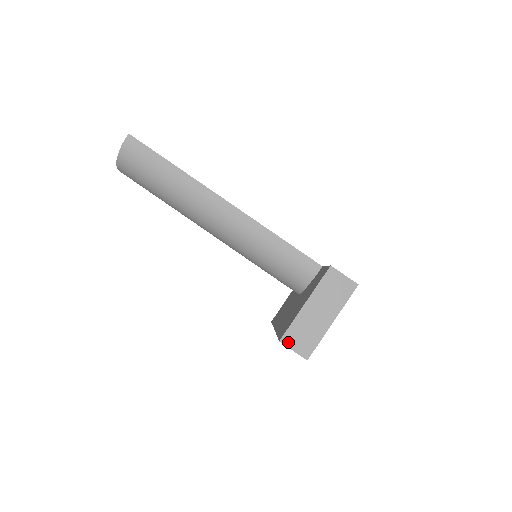
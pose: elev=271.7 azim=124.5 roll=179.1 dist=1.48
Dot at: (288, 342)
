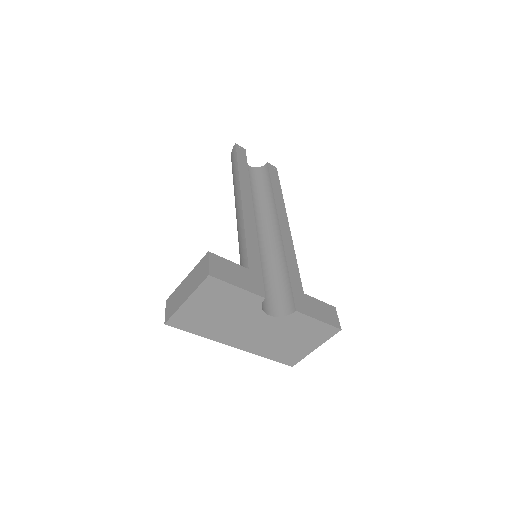
Dot at: (168, 303)
